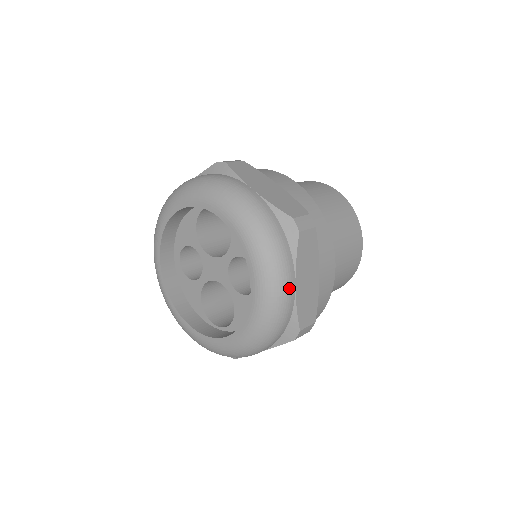
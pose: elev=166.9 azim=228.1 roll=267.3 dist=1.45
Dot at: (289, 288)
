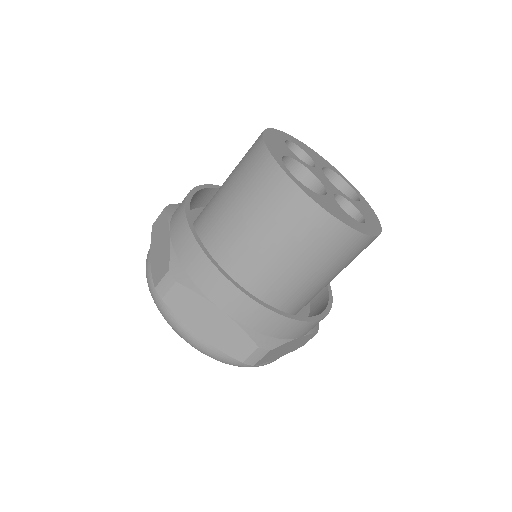
Dot at: occluded
